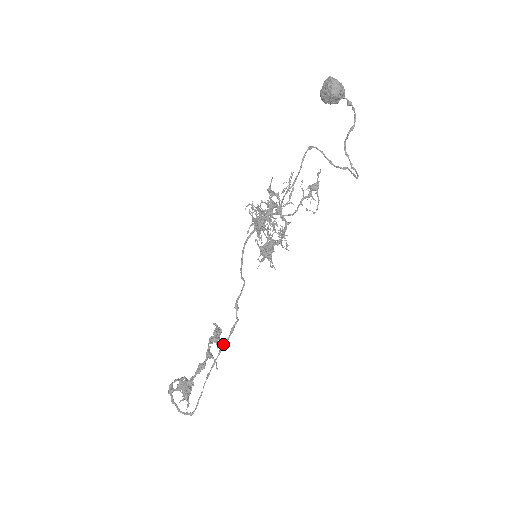
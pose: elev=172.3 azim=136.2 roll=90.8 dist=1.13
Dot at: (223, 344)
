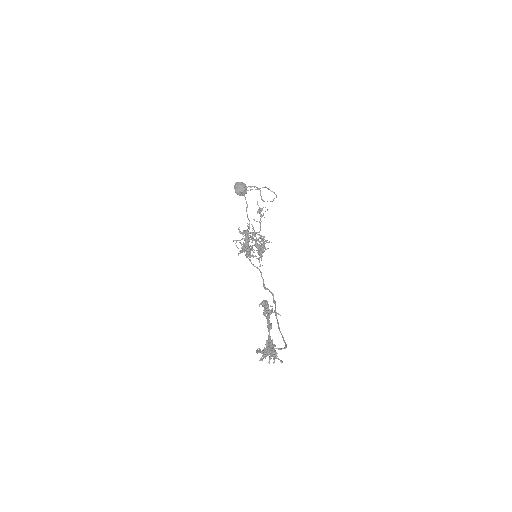
Dot at: occluded
